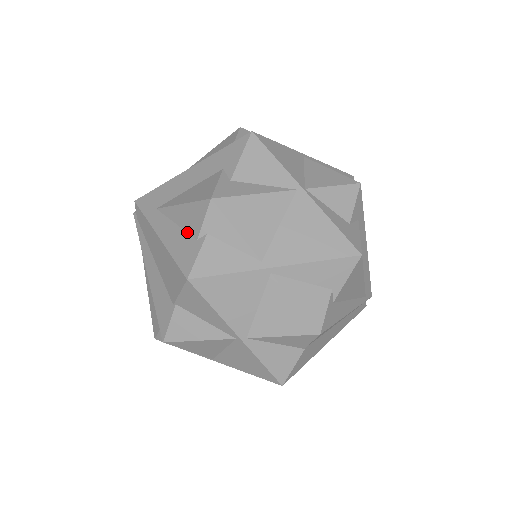
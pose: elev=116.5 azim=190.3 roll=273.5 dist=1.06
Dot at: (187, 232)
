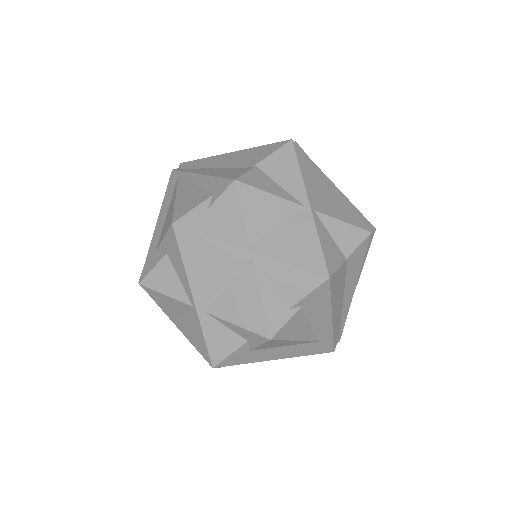
Dot at: occluded
